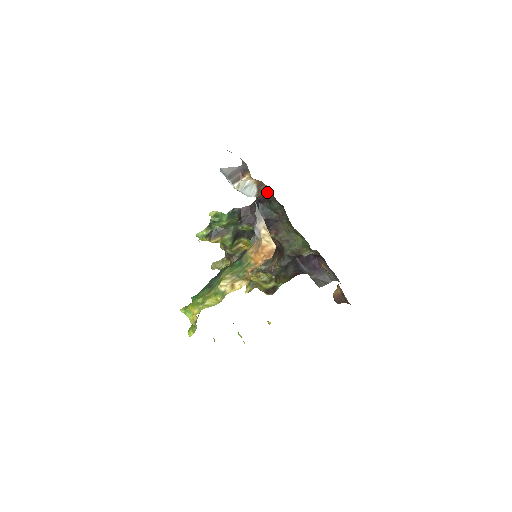
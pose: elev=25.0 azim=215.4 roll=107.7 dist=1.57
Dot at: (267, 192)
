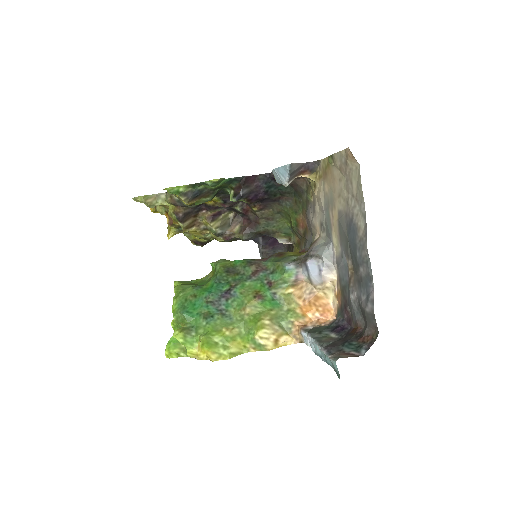
Dot at: (296, 179)
